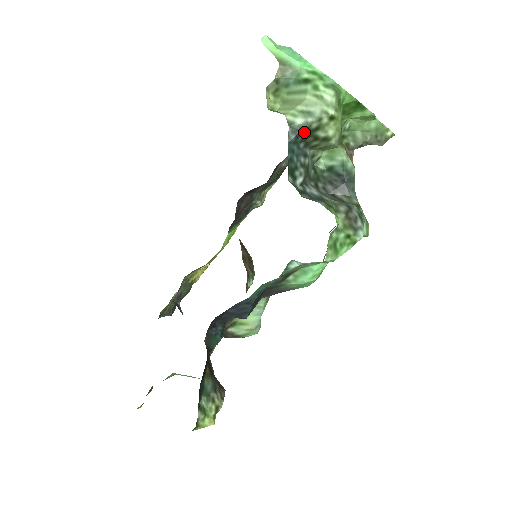
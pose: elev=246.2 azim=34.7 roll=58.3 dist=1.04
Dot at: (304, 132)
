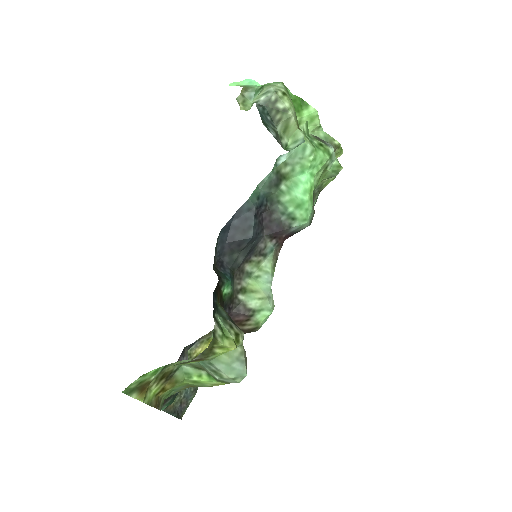
Dot at: (267, 105)
